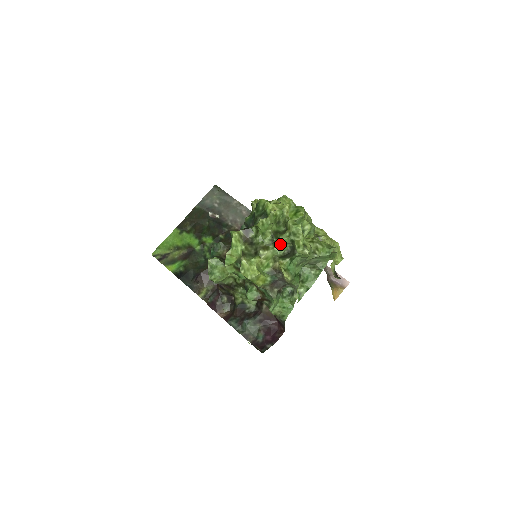
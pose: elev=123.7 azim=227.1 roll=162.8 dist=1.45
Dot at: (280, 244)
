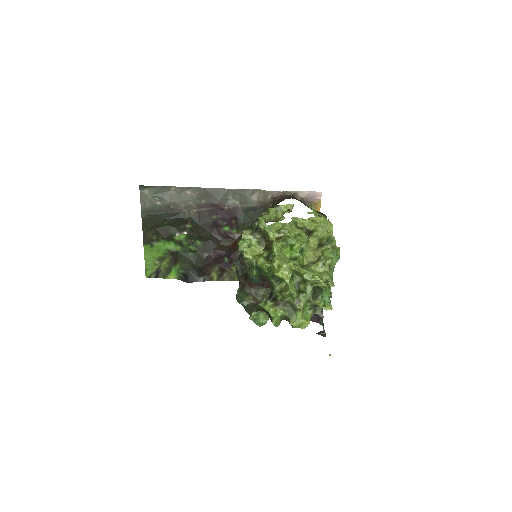
Dot at: occluded
